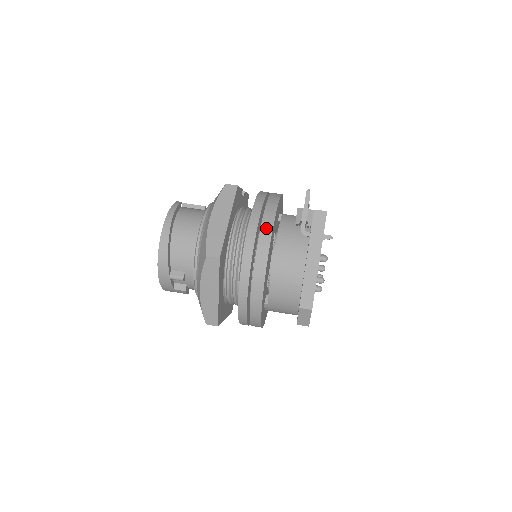
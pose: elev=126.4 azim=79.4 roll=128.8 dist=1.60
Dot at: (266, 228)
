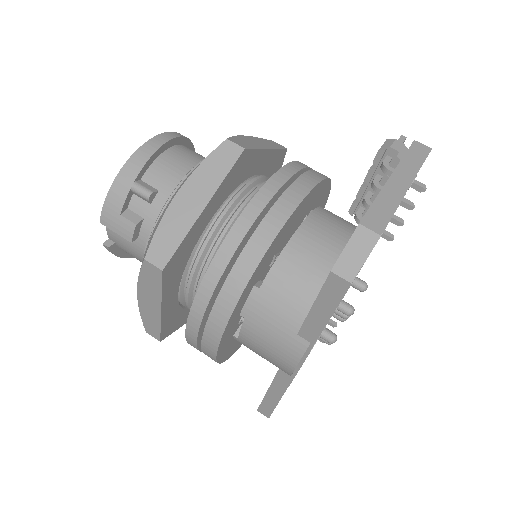
Dot at: (317, 173)
